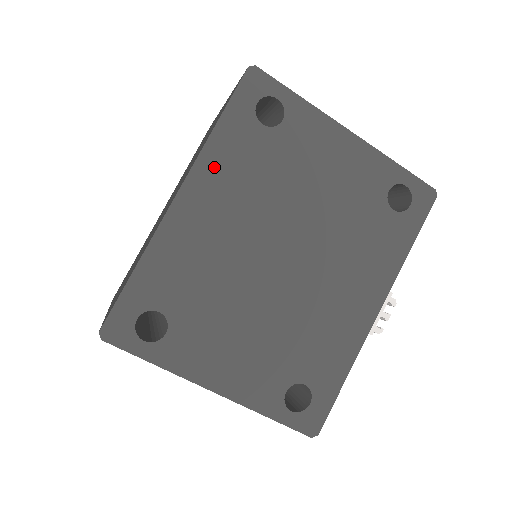
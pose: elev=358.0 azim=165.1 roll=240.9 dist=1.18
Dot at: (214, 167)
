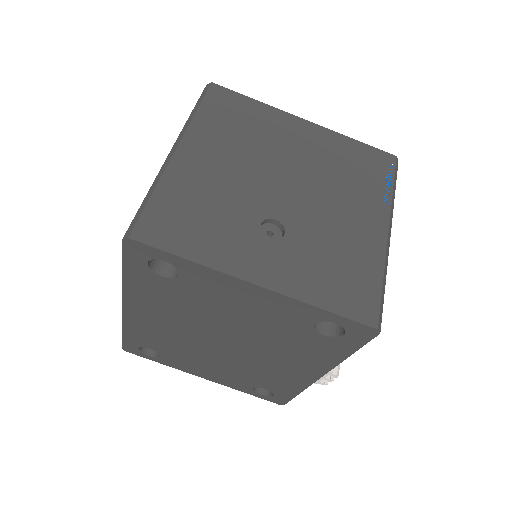
Dot at: (138, 296)
